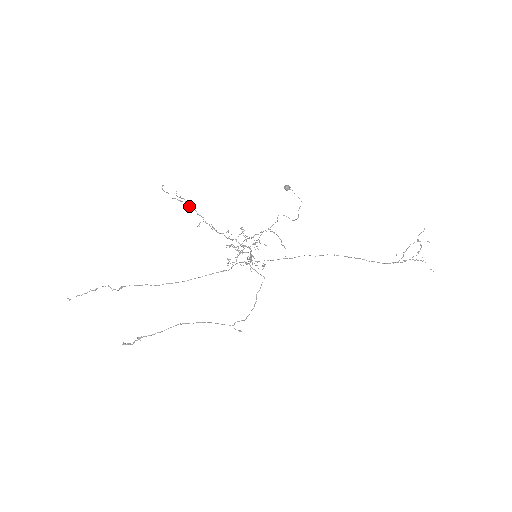
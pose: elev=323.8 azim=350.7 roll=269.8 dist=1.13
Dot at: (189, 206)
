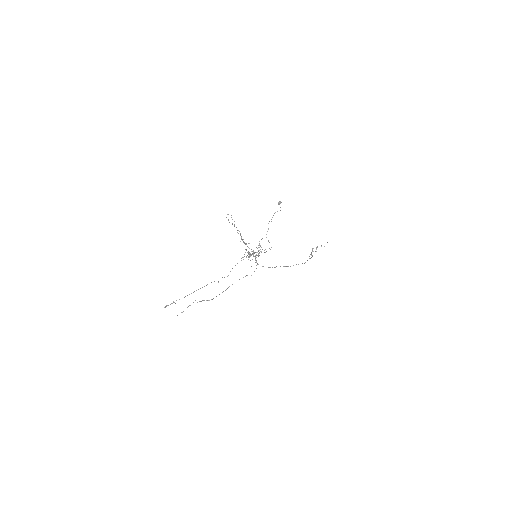
Dot at: occluded
